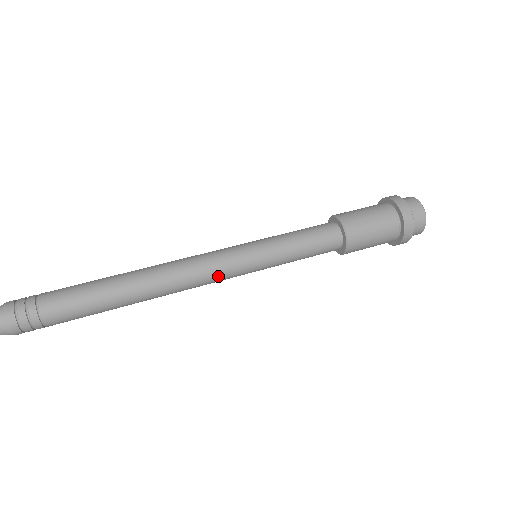
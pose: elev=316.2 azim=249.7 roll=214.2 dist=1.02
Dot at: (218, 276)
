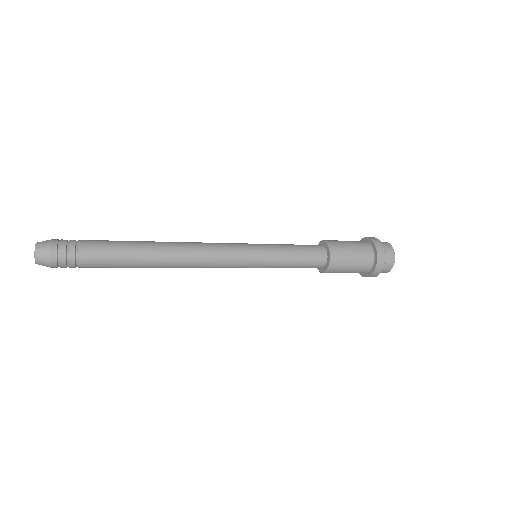
Dot at: (222, 244)
